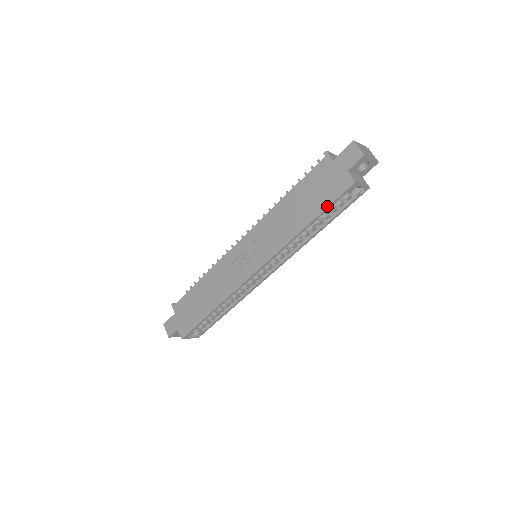
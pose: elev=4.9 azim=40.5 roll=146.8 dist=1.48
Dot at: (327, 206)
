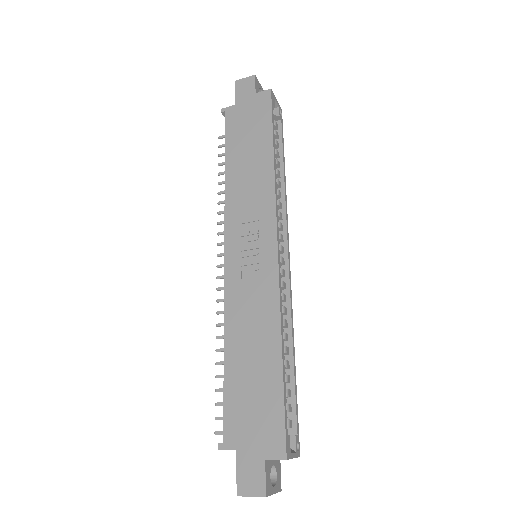
Dot at: (271, 123)
